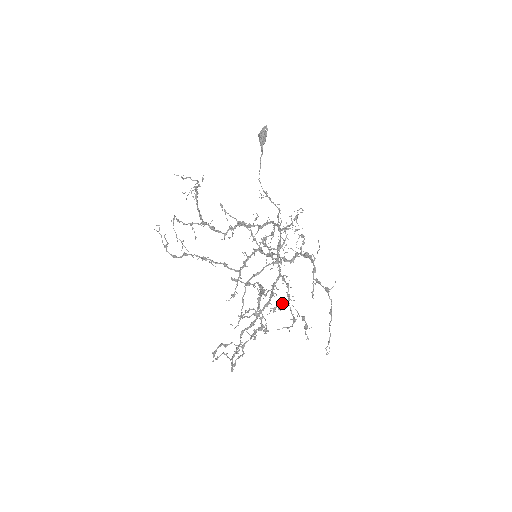
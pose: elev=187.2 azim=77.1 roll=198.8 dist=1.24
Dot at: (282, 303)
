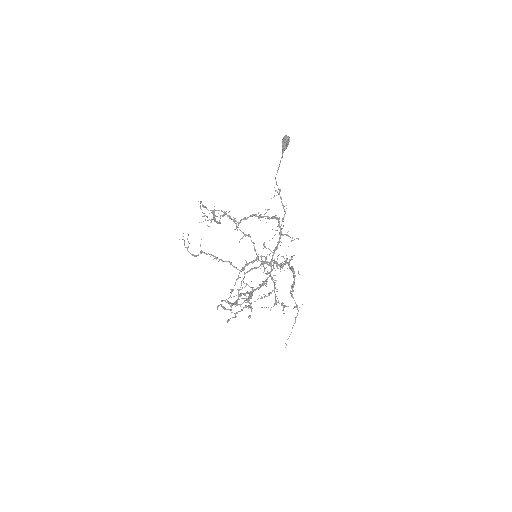
Dot at: (268, 293)
